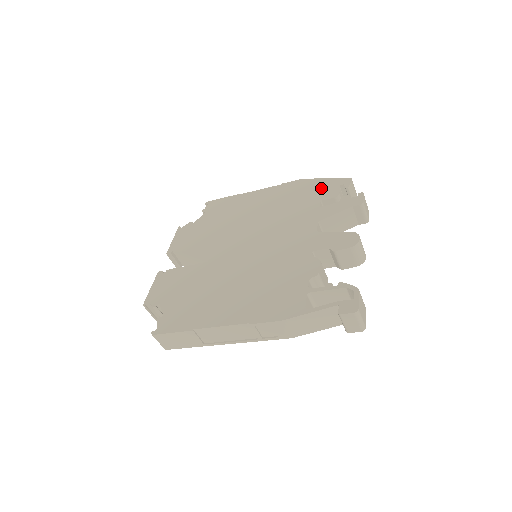
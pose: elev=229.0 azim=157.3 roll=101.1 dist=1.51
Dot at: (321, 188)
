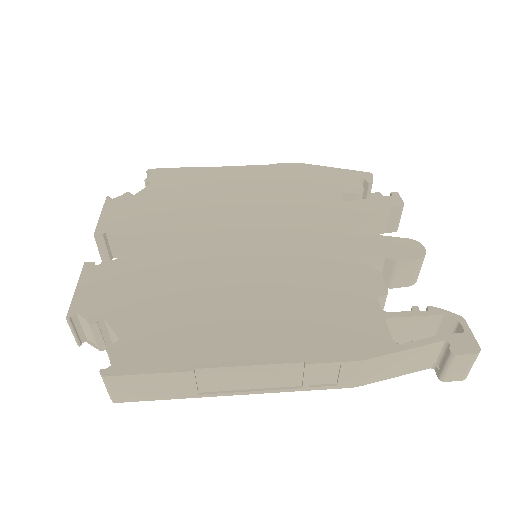
Dot at: (333, 178)
